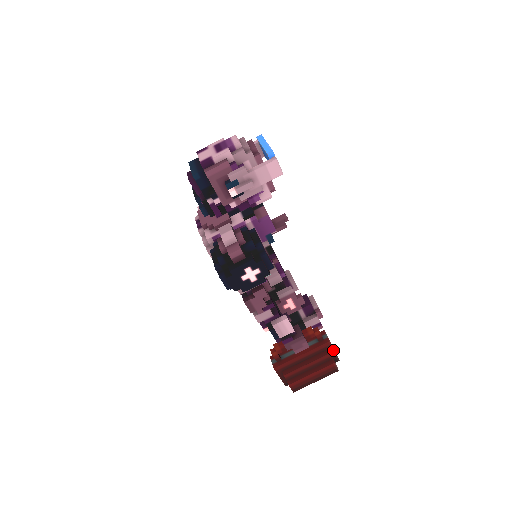
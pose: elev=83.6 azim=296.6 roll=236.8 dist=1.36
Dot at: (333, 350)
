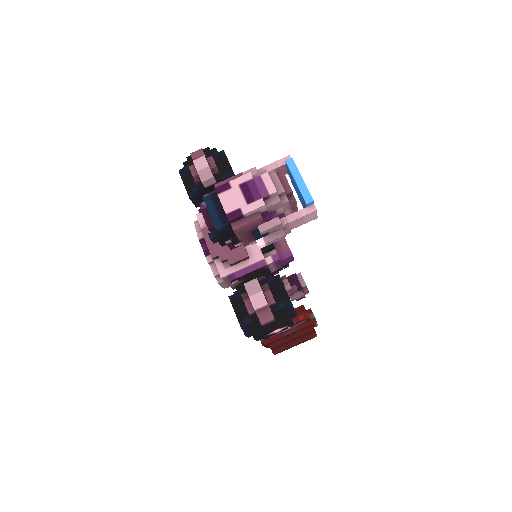
Dot at: (316, 324)
